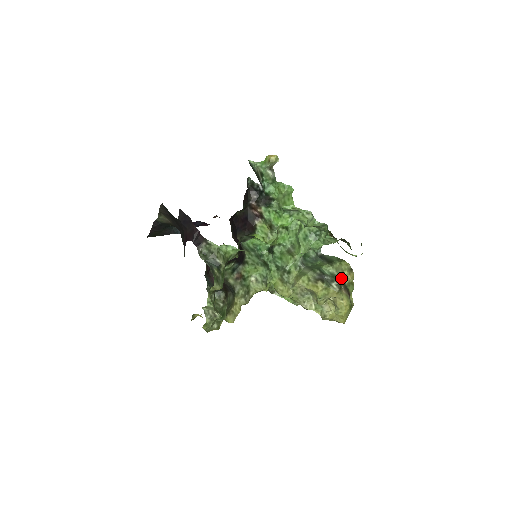
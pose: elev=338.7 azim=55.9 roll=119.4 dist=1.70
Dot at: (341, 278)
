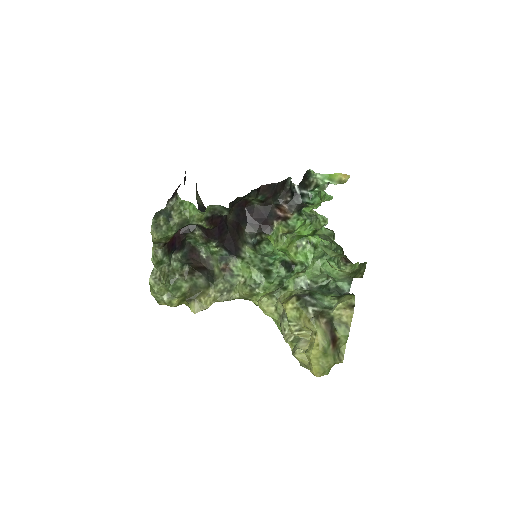
Dot at: (332, 310)
